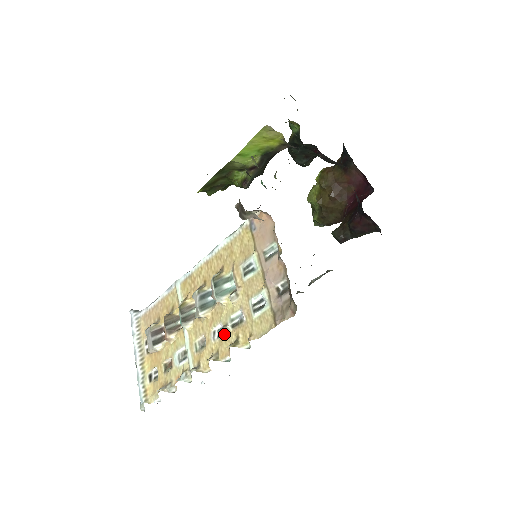
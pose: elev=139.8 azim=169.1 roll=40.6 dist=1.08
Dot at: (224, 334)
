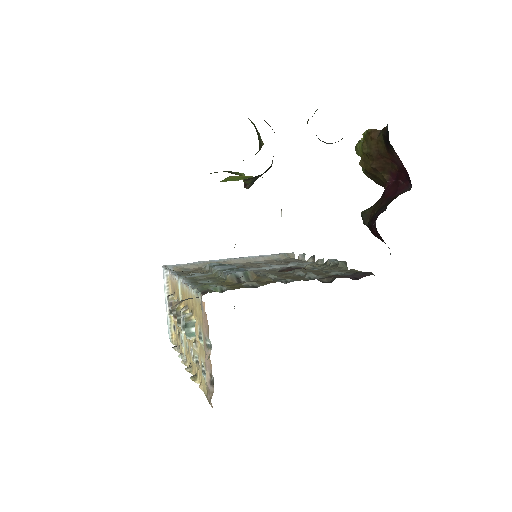
Dot at: (193, 361)
